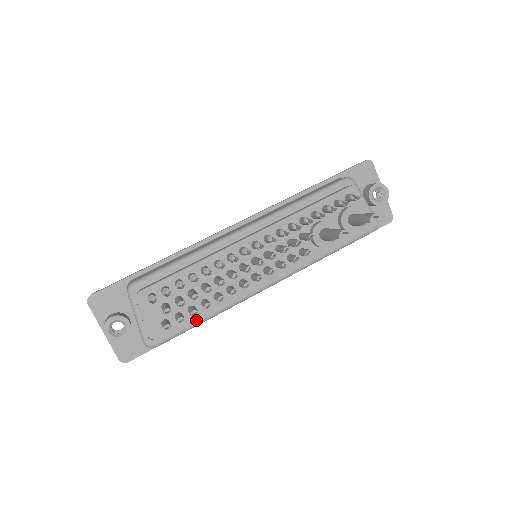
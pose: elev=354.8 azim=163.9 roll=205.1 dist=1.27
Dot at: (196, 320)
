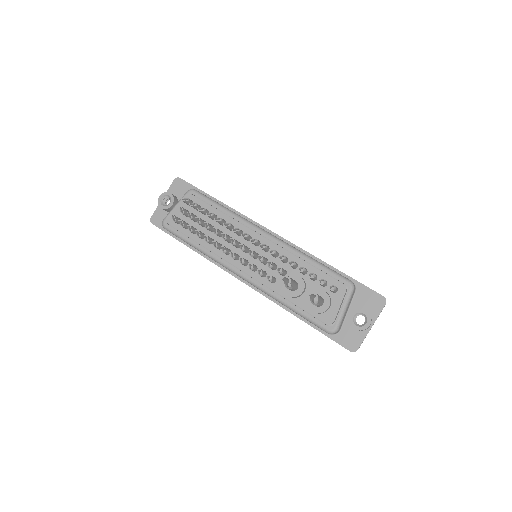
Dot at: (191, 240)
